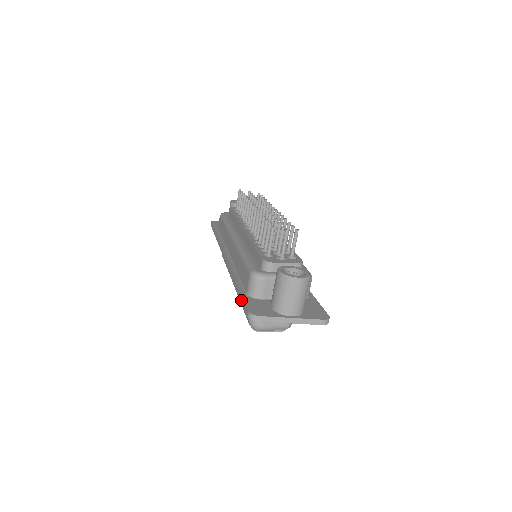
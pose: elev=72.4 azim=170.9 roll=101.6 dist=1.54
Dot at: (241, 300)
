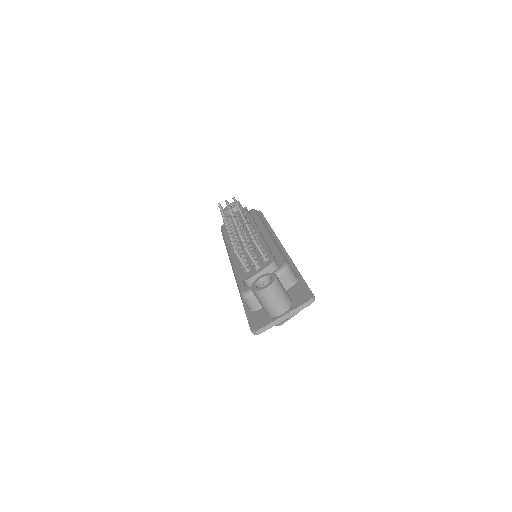
Dot at: occluded
